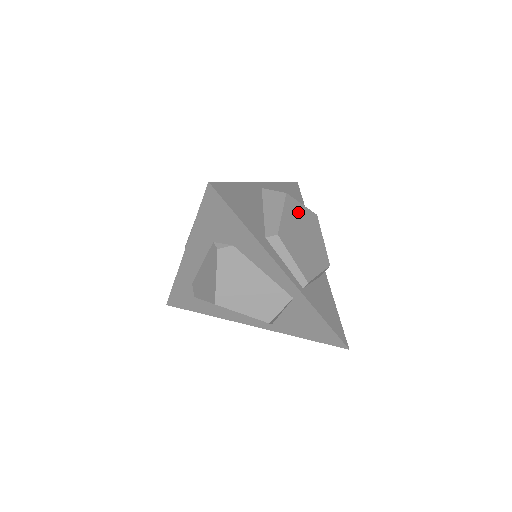
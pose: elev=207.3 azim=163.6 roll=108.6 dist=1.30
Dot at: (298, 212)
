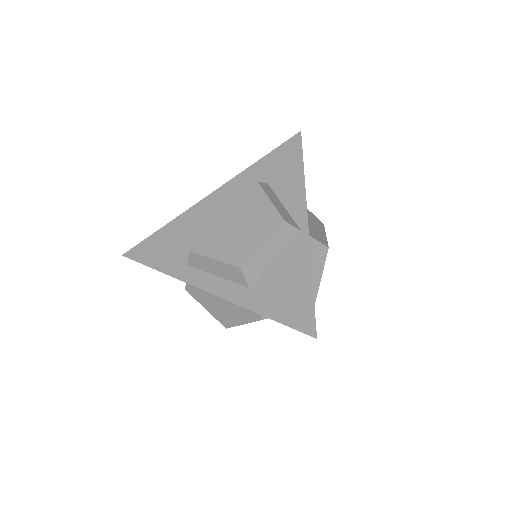
Dot at: occluded
